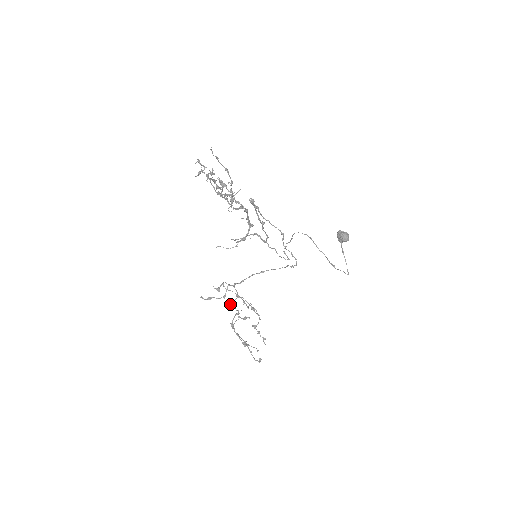
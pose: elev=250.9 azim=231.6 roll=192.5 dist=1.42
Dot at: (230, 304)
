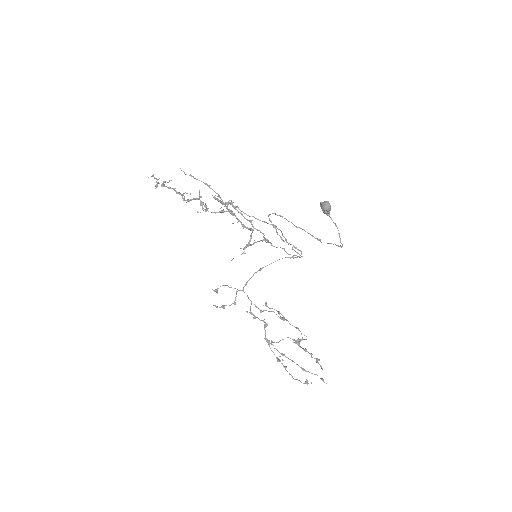
Dot at: (249, 312)
